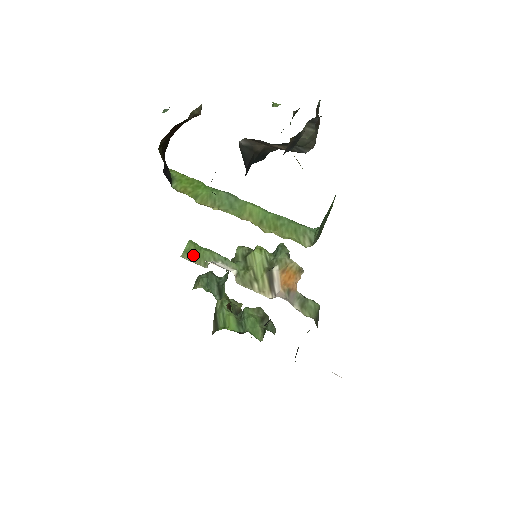
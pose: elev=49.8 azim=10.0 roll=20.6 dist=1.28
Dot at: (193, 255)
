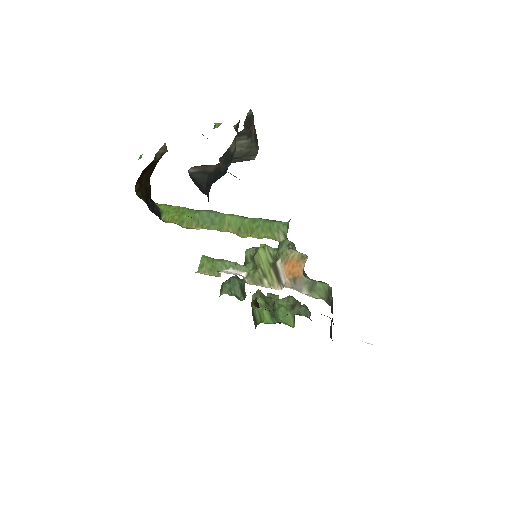
Dot at: (207, 268)
